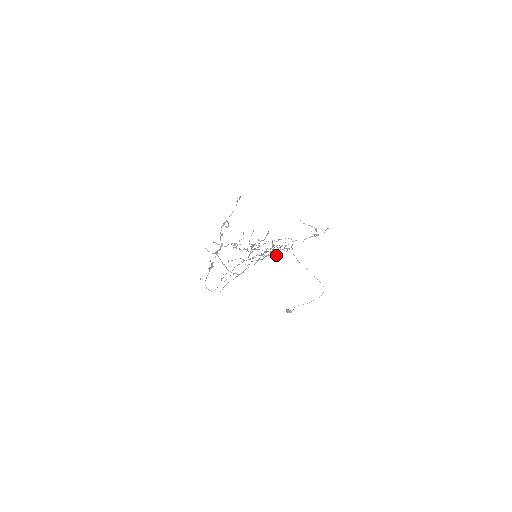
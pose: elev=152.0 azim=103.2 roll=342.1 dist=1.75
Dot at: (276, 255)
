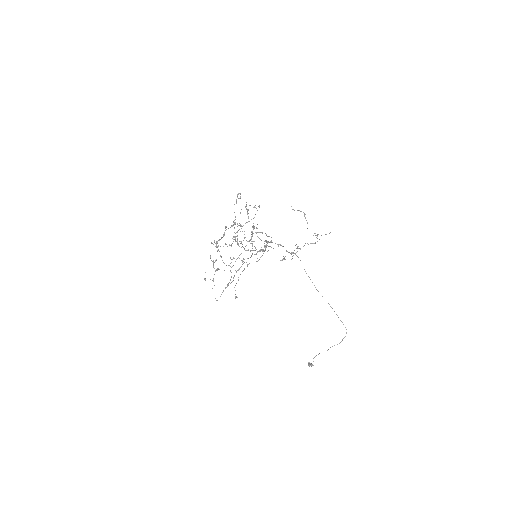
Dot at: occluded
